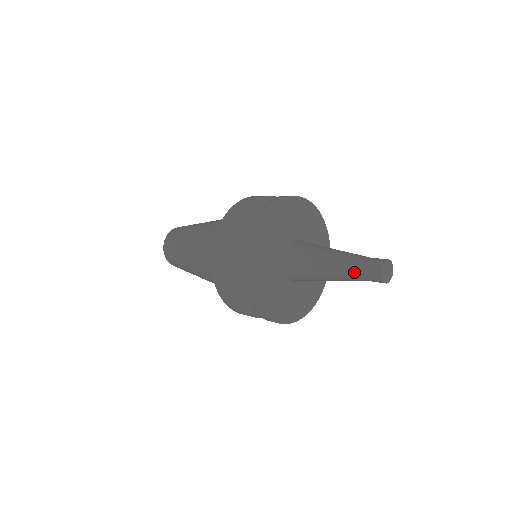
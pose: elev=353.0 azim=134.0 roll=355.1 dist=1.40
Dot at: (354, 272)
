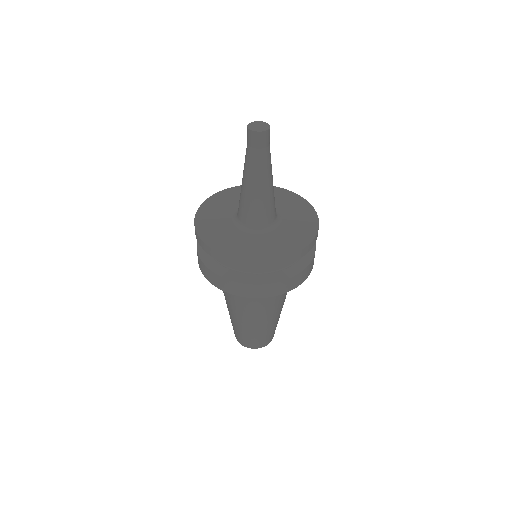
Dot at: (253, 158)
